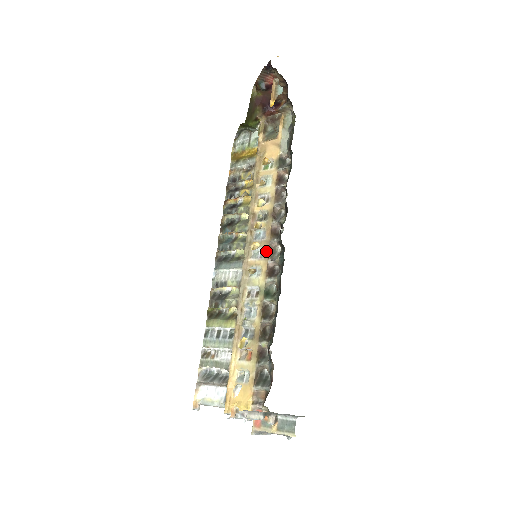
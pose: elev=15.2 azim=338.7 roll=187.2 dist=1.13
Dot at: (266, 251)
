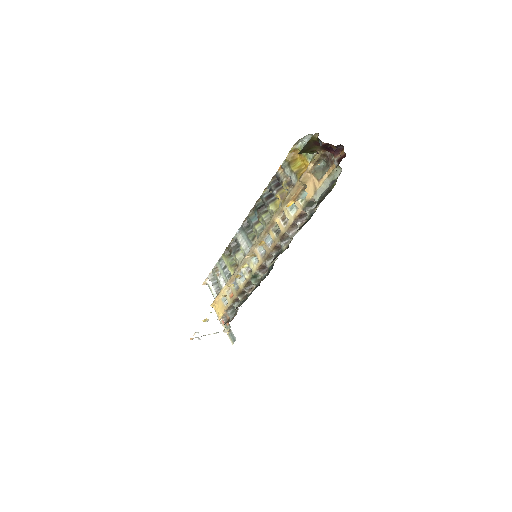
Dot at: (265, 255)
